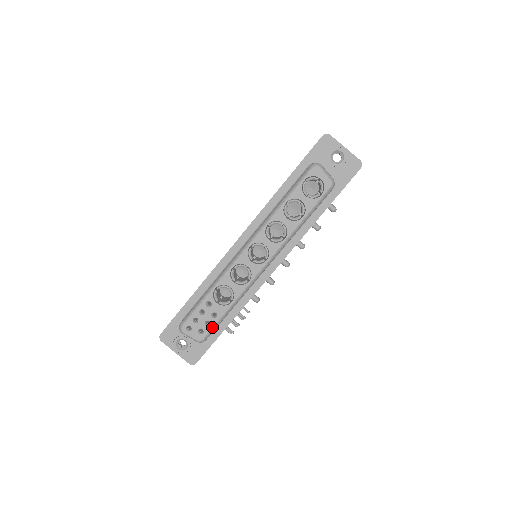
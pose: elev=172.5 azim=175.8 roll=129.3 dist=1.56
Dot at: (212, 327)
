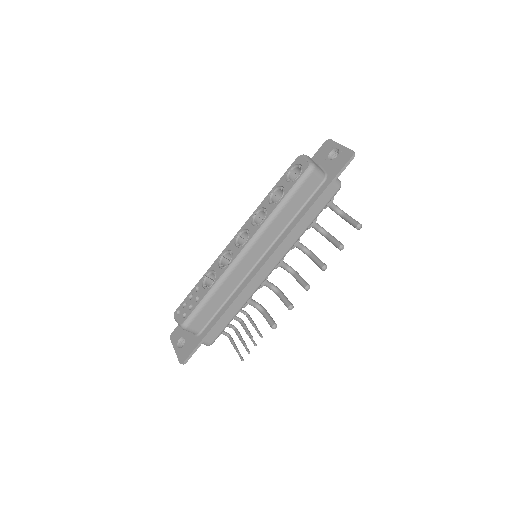
Dot at: (193, 310)
